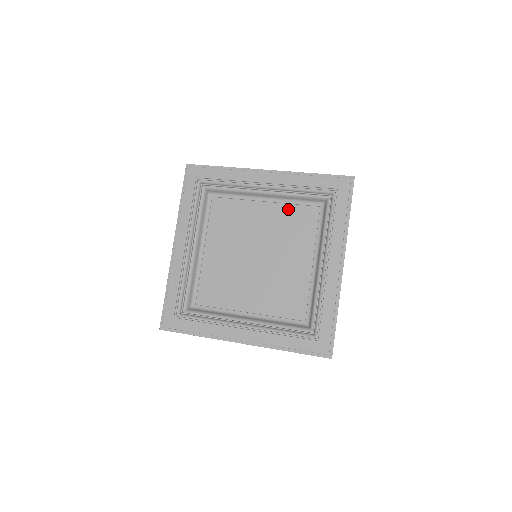
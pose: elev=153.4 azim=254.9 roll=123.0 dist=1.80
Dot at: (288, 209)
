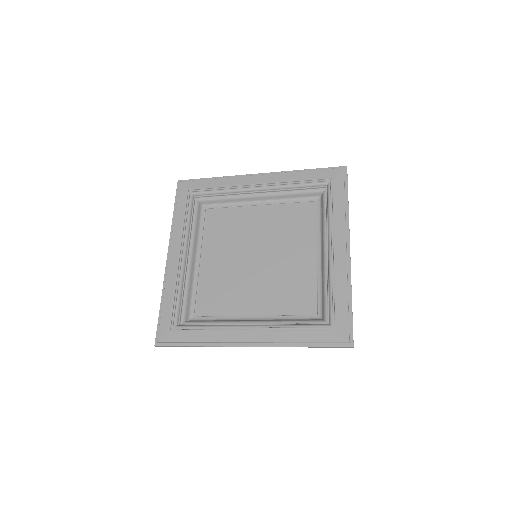
Dot at: (284, 208)
